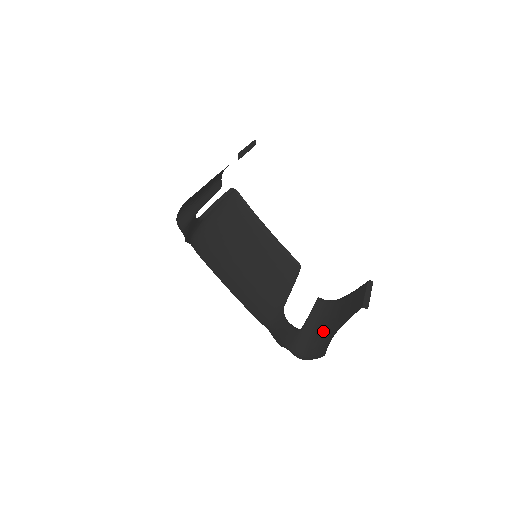
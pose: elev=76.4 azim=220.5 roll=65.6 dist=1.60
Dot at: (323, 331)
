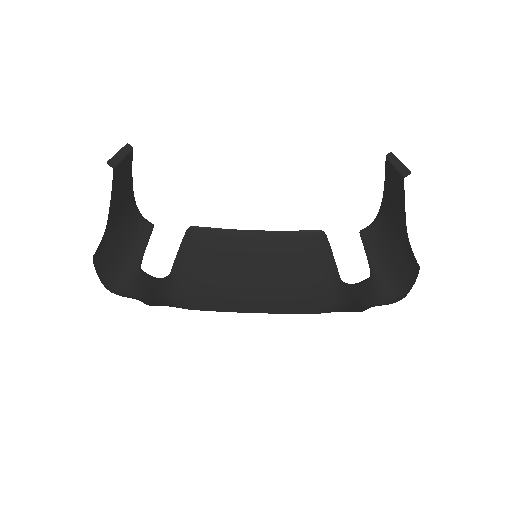
Dot at: (394, 250)
